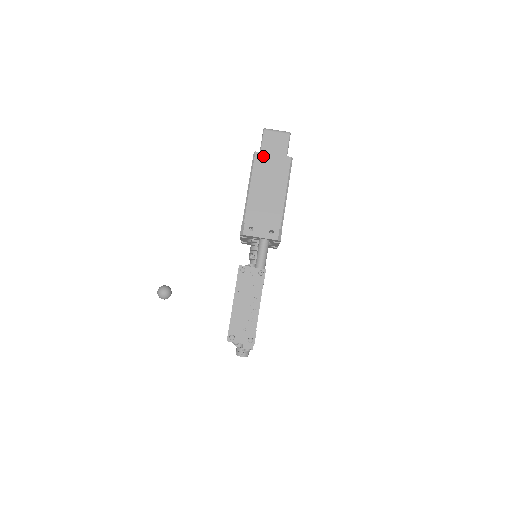
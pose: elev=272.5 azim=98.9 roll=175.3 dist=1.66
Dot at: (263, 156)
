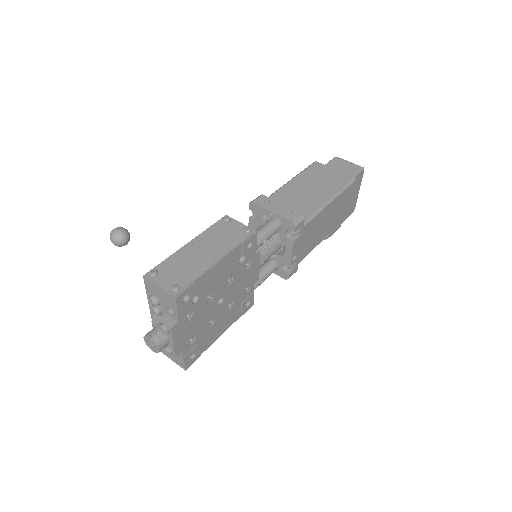
Dot at: (322, 166)
